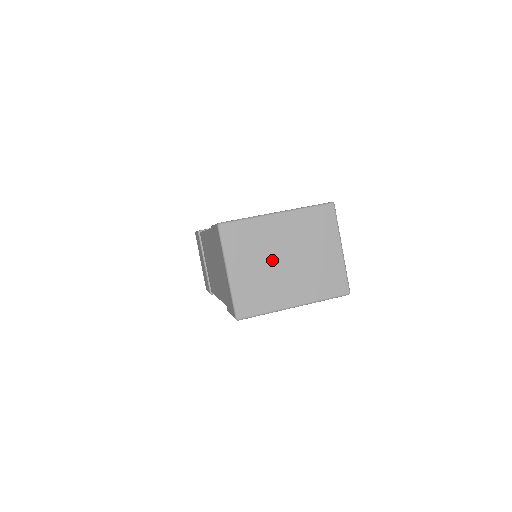
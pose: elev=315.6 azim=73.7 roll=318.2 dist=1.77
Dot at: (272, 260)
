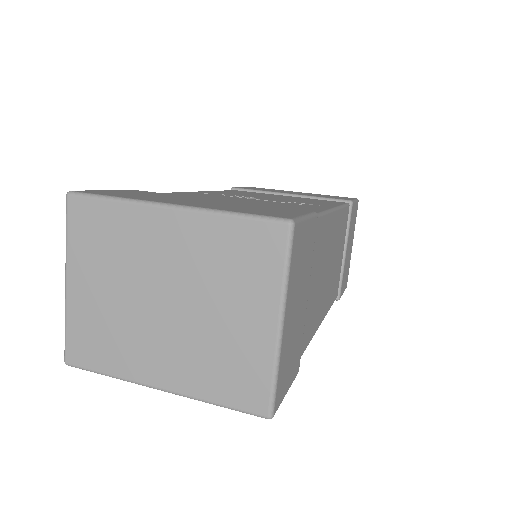
Dot at: (139, 291)
